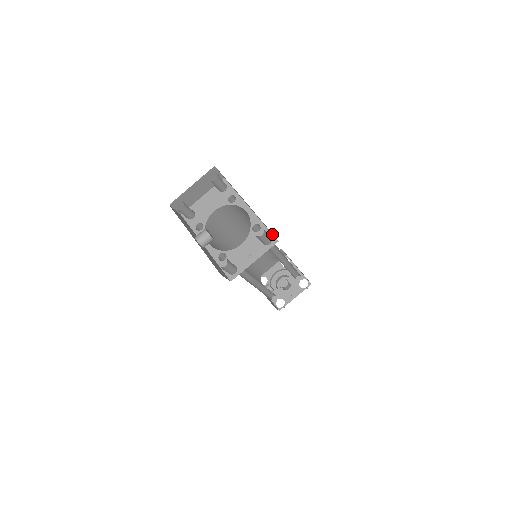
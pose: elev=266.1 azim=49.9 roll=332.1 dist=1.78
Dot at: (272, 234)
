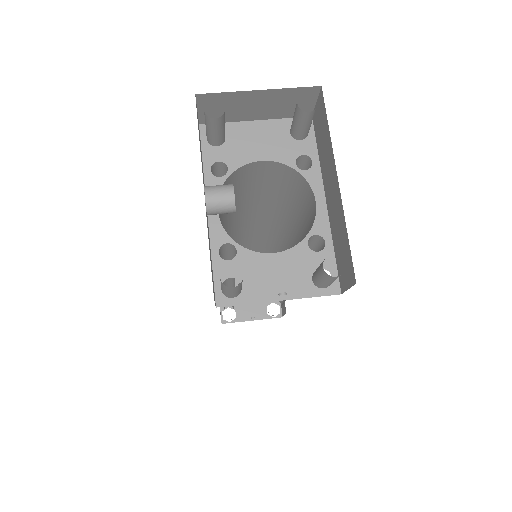
Dot at: (338, 273)
